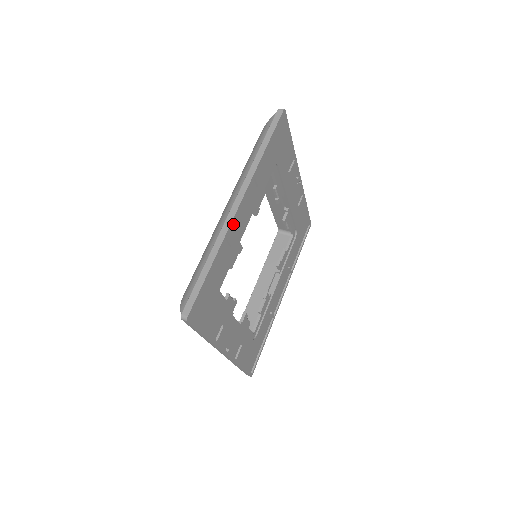
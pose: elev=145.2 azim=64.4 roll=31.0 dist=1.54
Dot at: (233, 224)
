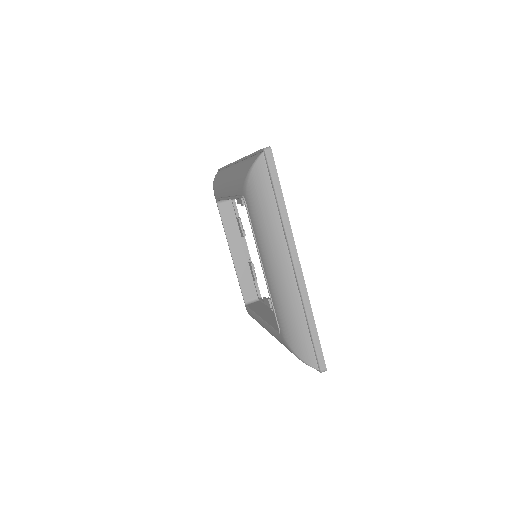
Dot at: occluded
